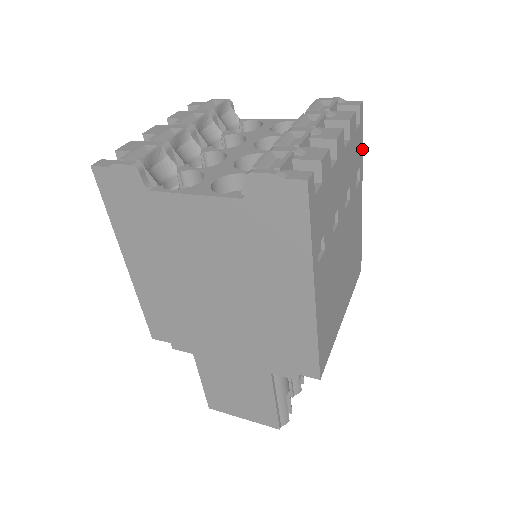
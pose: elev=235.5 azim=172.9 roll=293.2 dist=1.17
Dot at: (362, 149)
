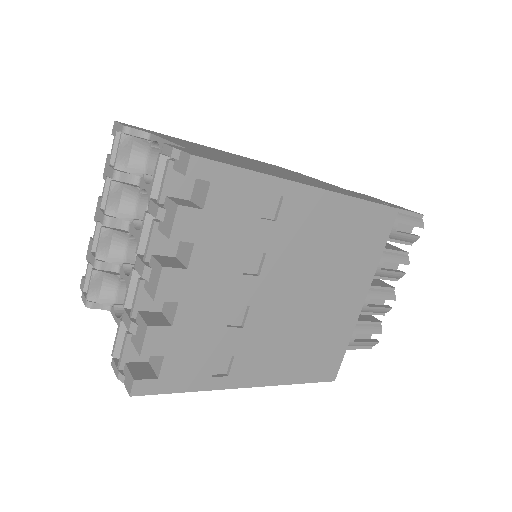
Dot at: (253, 173)
